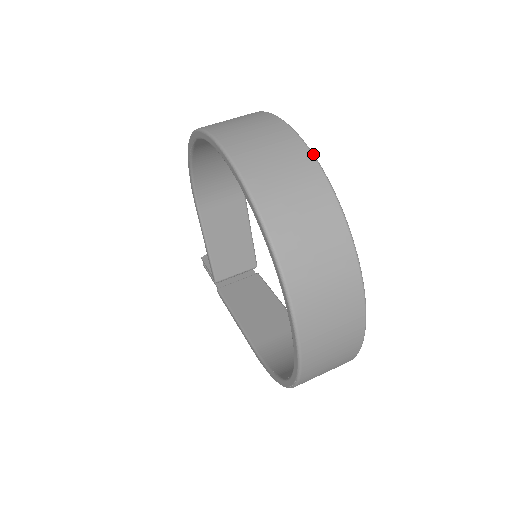
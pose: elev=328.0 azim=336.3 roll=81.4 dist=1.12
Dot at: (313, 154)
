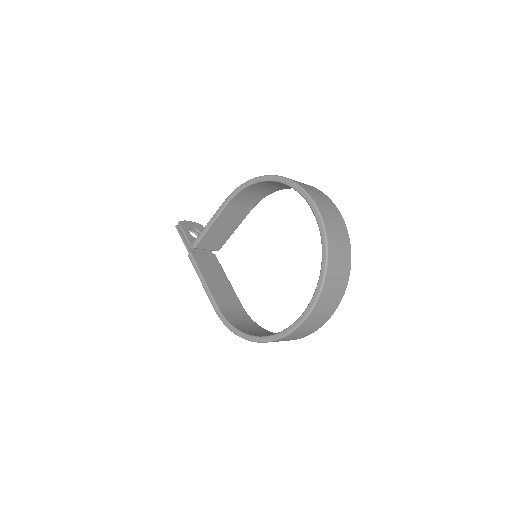
Dot at: occluded
